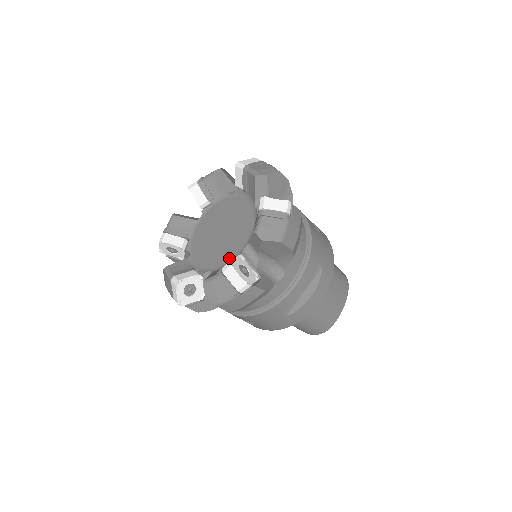
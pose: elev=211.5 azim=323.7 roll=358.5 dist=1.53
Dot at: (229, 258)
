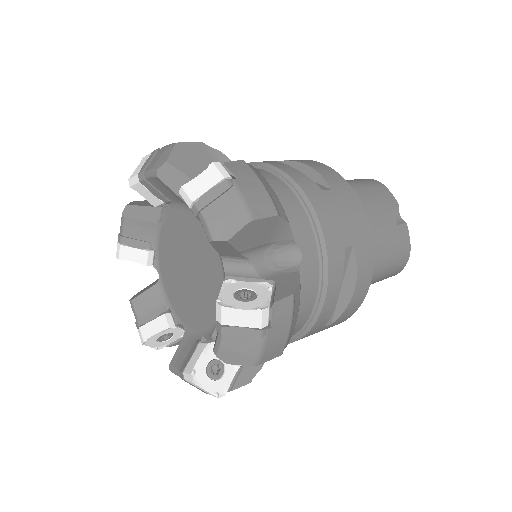
Dot at: (172, 302)
